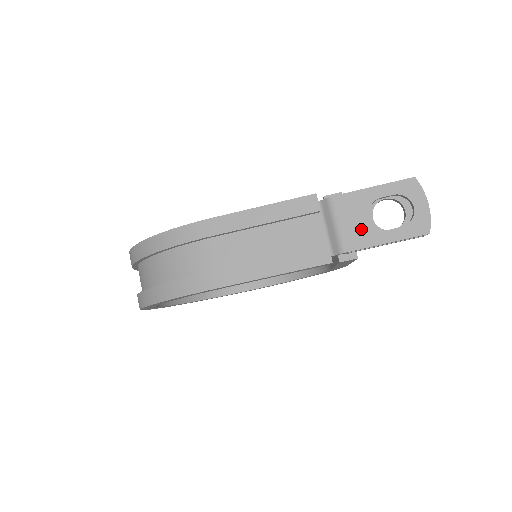
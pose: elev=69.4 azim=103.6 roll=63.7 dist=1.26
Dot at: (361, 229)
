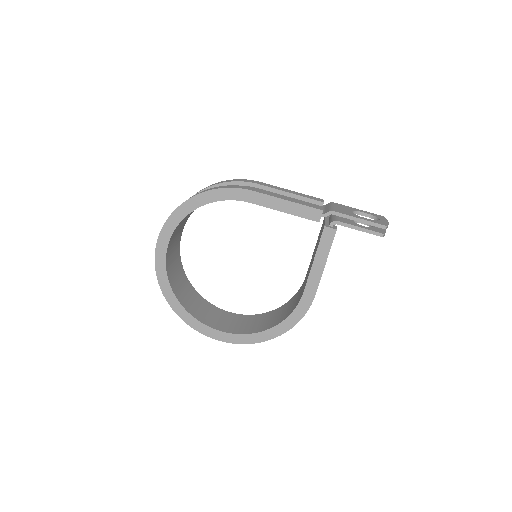
Dot at: (346, 211)
